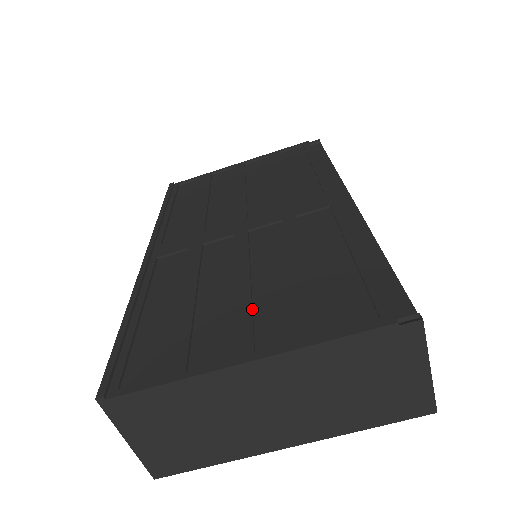
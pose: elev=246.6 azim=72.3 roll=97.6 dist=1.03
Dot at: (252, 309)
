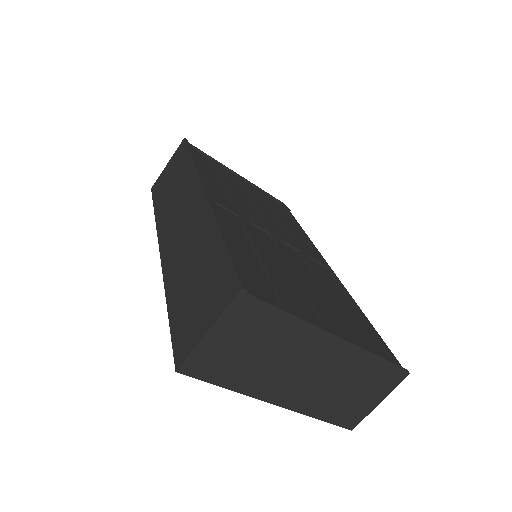
Dot at: (316, 301)
